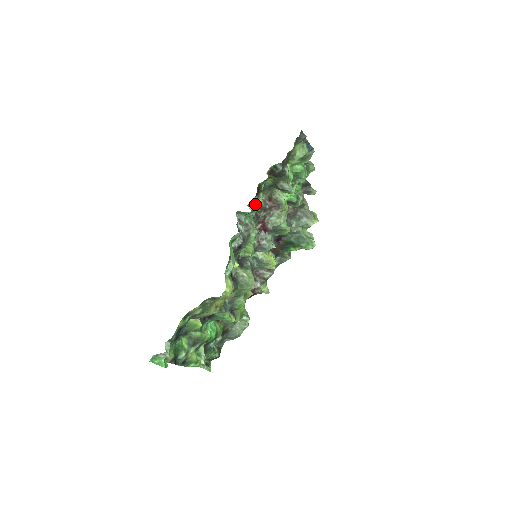
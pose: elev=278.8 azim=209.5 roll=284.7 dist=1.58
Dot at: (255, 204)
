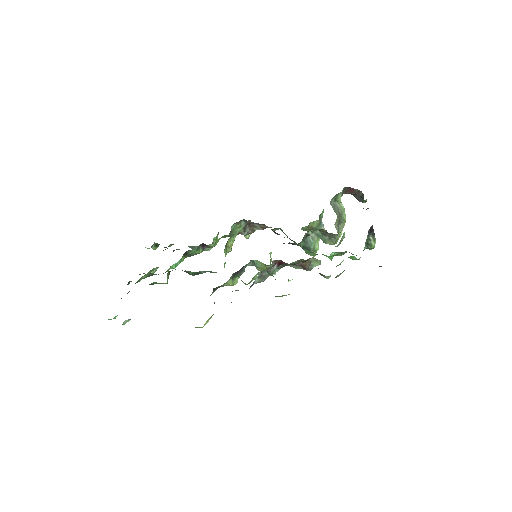
Dot at: (282, 295)
